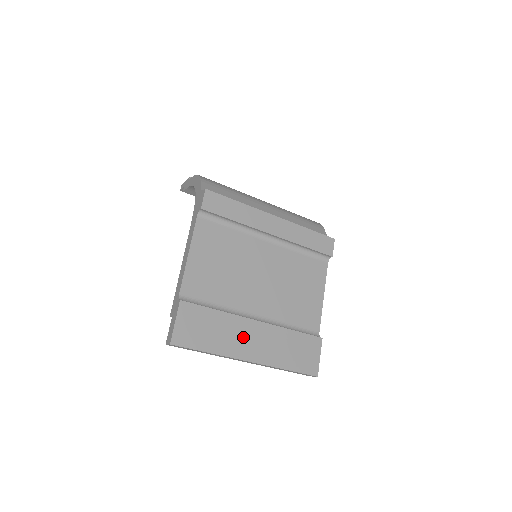
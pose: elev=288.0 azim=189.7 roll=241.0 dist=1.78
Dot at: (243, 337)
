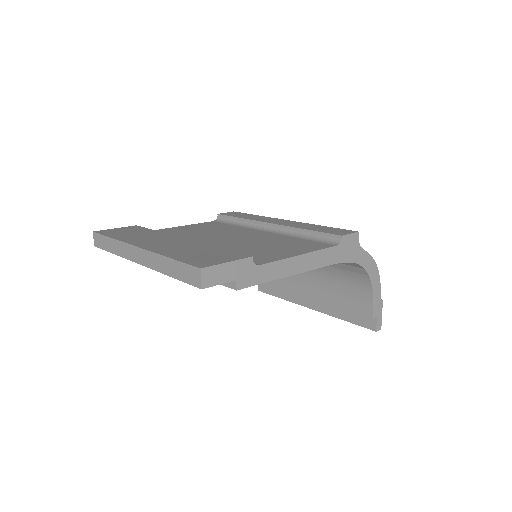
Dot at: (155, 240)
